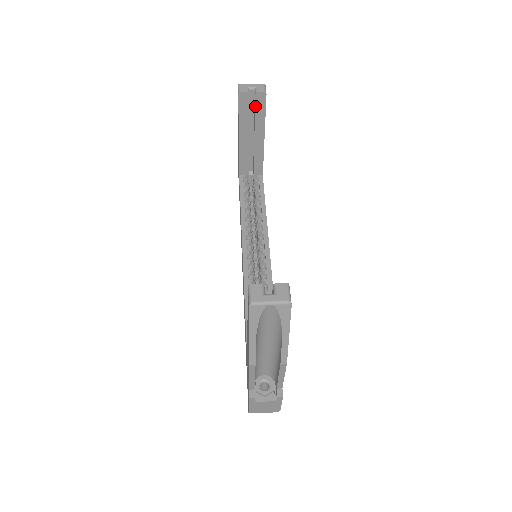
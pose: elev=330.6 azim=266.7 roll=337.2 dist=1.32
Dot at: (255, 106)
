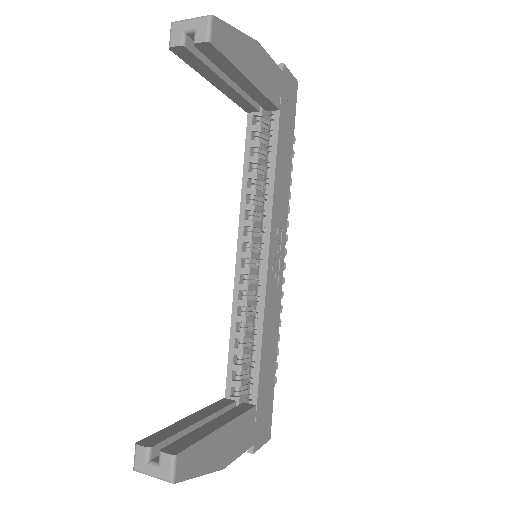
Dot at: (206, 56)
